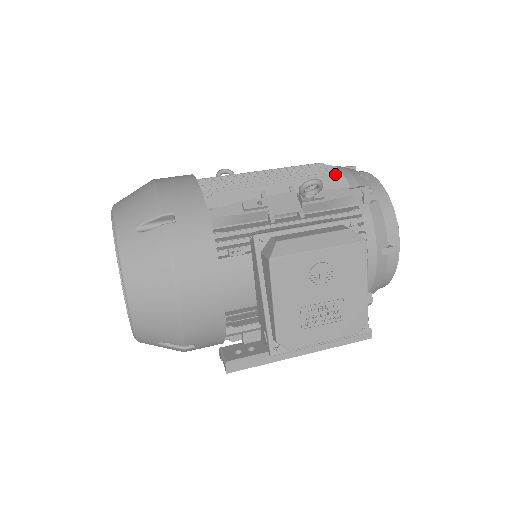
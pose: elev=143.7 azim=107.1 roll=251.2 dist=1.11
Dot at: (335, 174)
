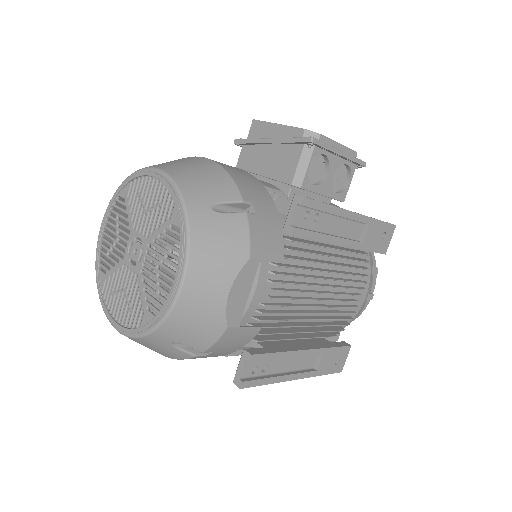
Dot at: occluded
